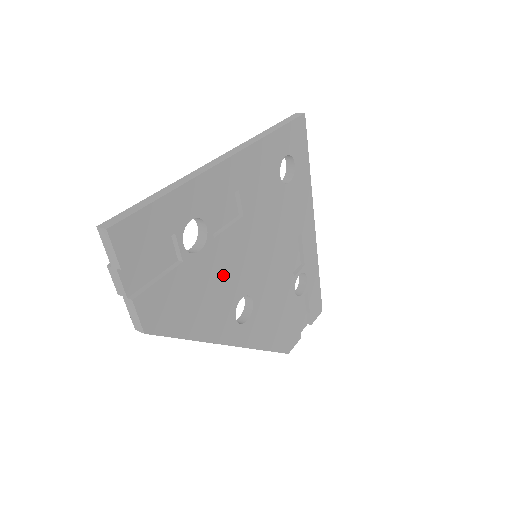
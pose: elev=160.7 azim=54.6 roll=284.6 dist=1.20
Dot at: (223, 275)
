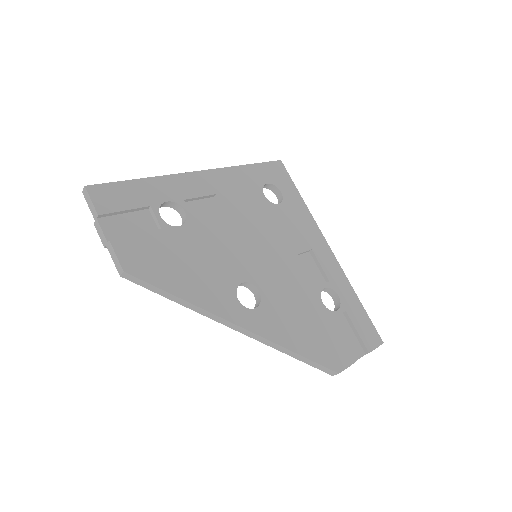
Dot at: (212, 254)
